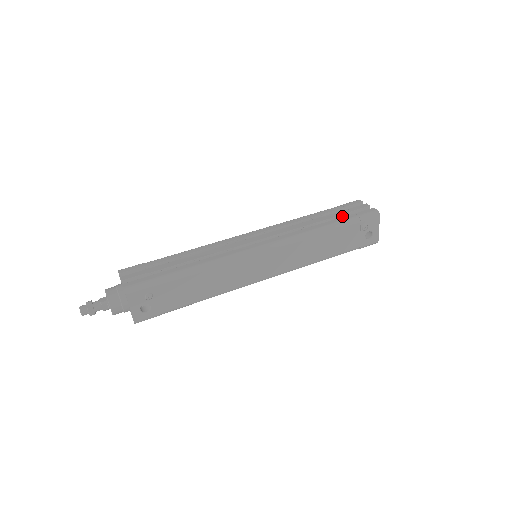
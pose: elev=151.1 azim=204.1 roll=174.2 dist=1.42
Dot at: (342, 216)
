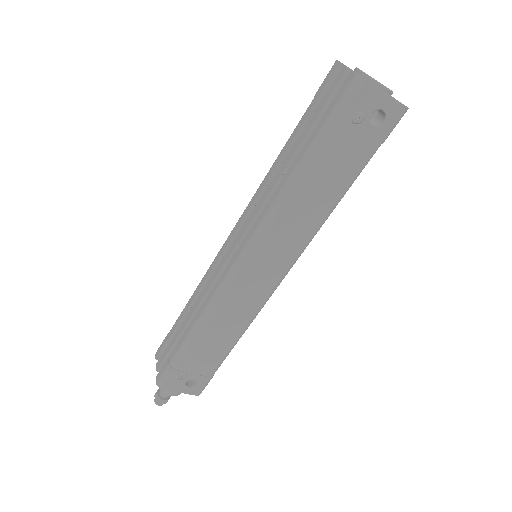
Dot at: (315, 126)
